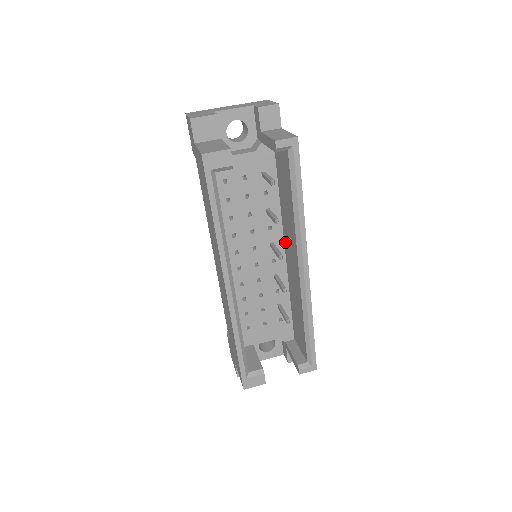
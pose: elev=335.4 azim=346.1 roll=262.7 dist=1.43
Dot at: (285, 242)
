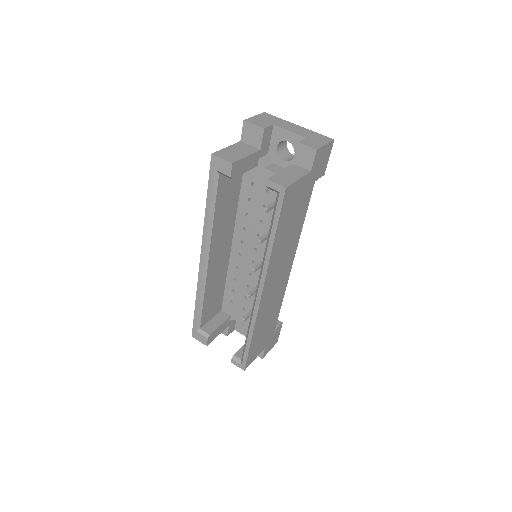
Dot at: occluded
